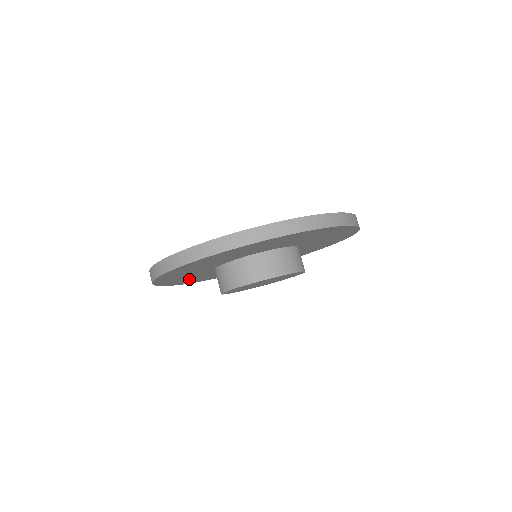
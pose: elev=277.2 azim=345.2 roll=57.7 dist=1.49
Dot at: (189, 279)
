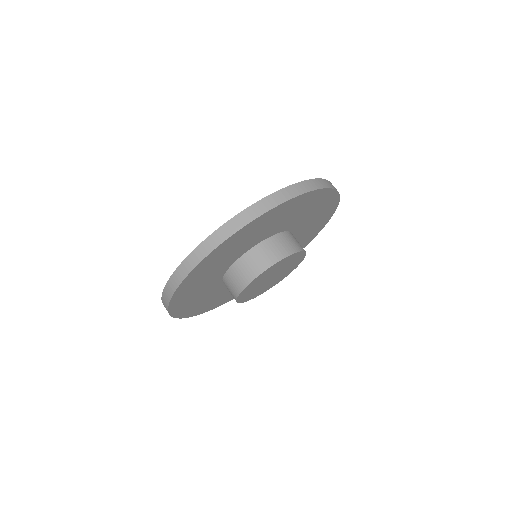
Dot at: (208, 302)
